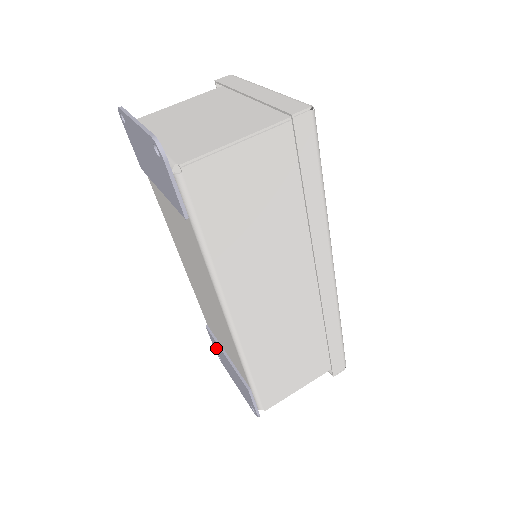
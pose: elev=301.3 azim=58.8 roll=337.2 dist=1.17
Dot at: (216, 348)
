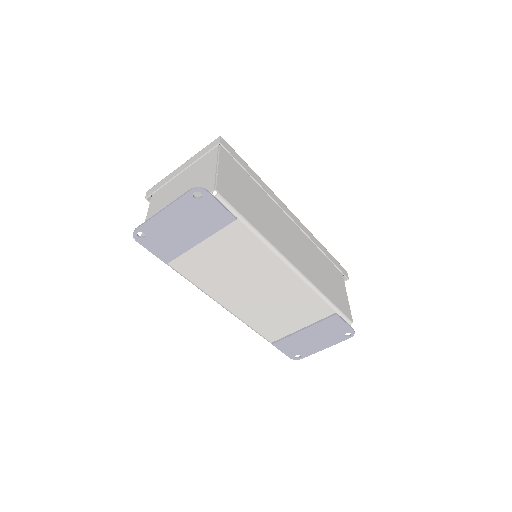
Dot at: (291, 349)
